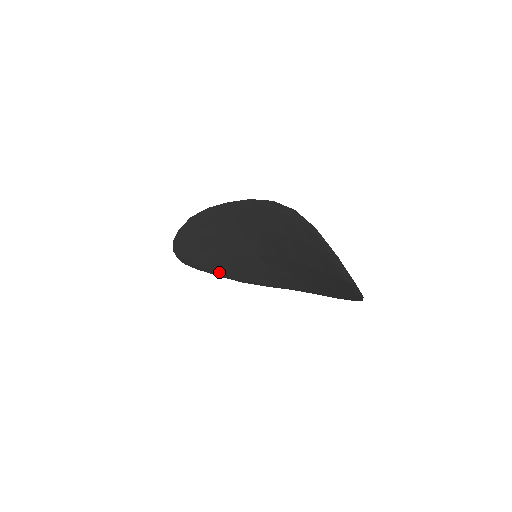
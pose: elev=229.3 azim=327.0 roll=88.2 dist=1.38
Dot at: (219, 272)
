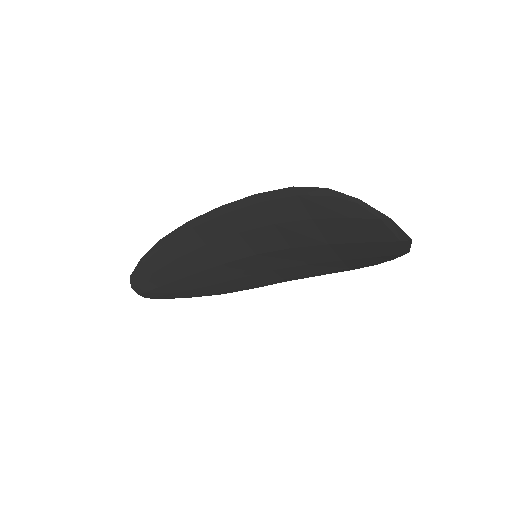
Dot at: (194, 292)
